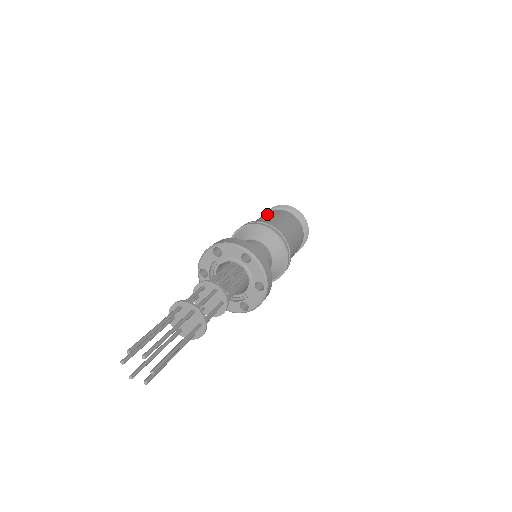
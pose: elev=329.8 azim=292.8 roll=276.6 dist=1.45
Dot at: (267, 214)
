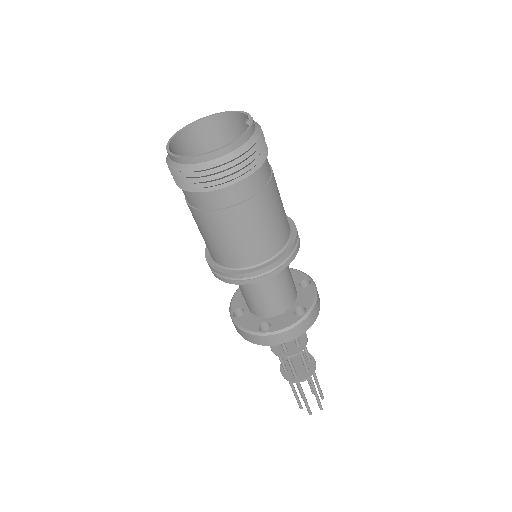
Dot at: (227, 222)
